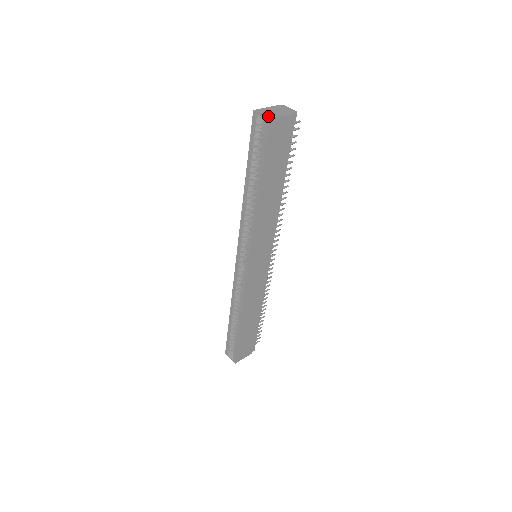
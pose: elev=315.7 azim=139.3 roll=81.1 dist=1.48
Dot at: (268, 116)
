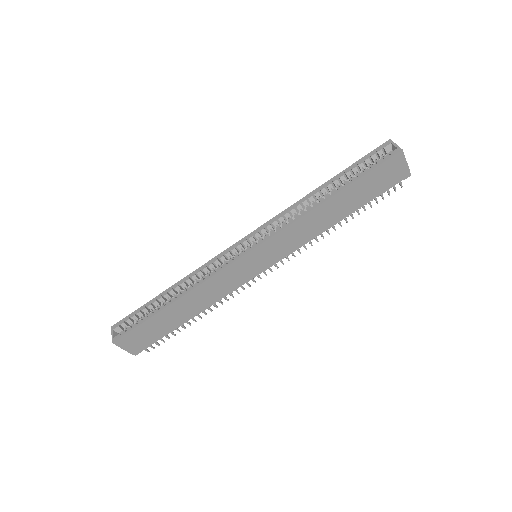
Dot at: (401, 149)
